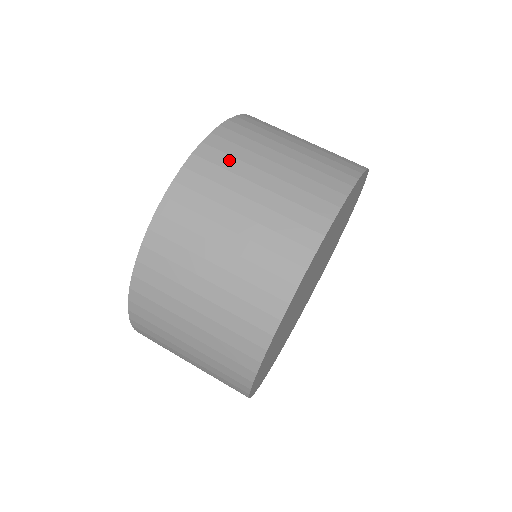
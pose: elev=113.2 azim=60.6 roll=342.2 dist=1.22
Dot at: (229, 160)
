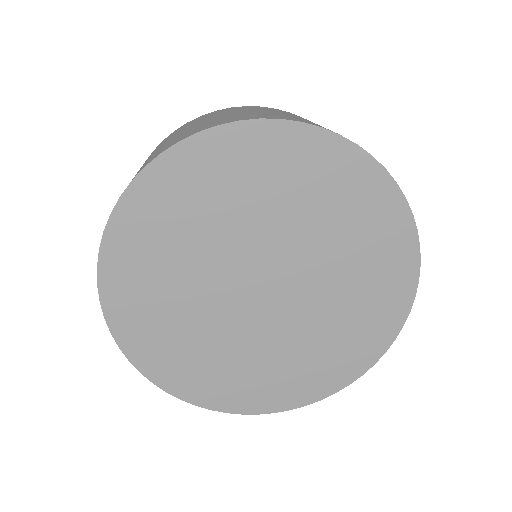
Dot at: occluded
